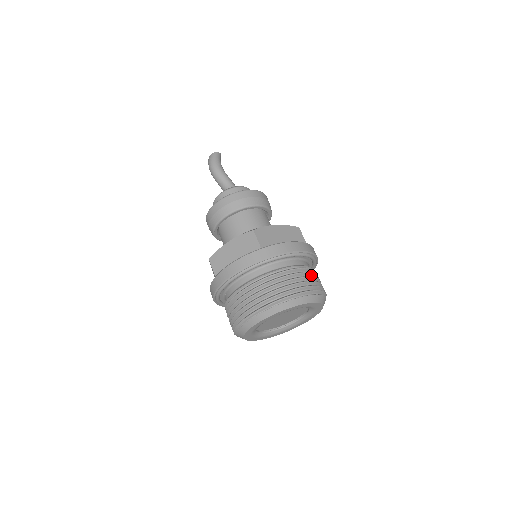
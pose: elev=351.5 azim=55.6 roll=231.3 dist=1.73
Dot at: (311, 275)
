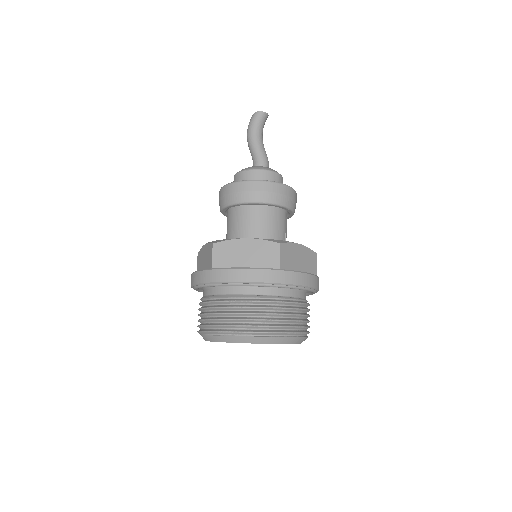
Dot at: (269, 309)
